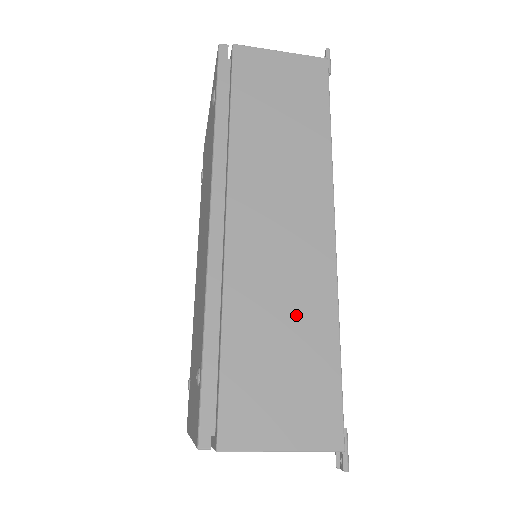
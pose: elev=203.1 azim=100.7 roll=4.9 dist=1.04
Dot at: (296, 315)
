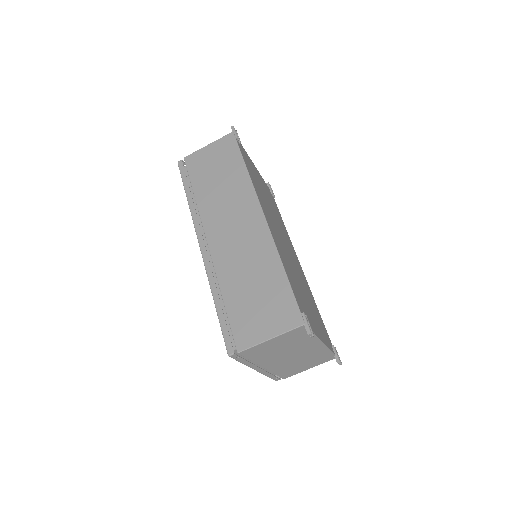
Dot at: (257, 270)
